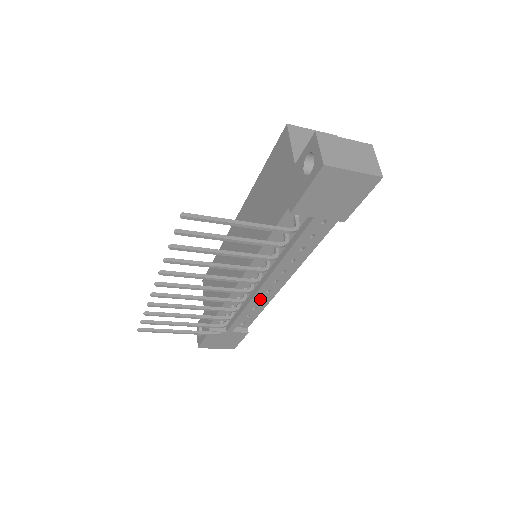
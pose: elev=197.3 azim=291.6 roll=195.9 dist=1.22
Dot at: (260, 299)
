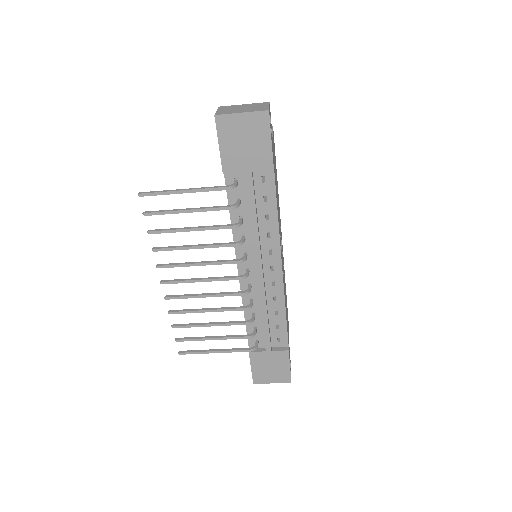
Dot at: (275, 300)
